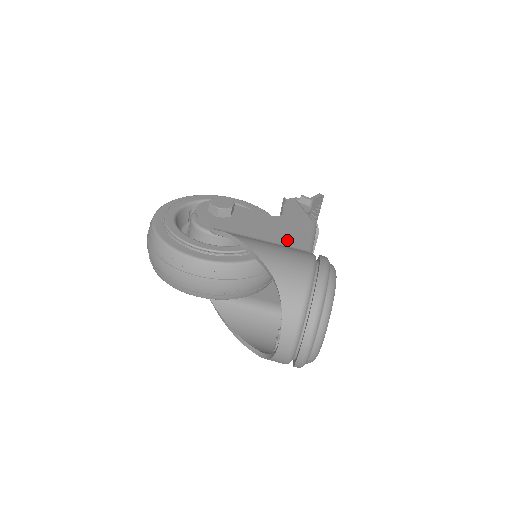
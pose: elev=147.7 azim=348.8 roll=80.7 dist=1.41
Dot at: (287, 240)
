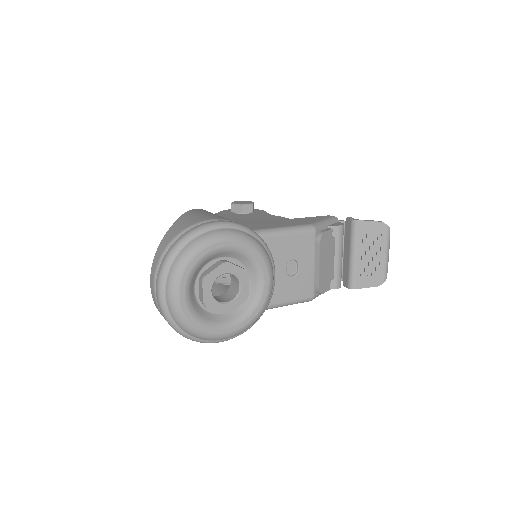
Dot at: (253, 225)
